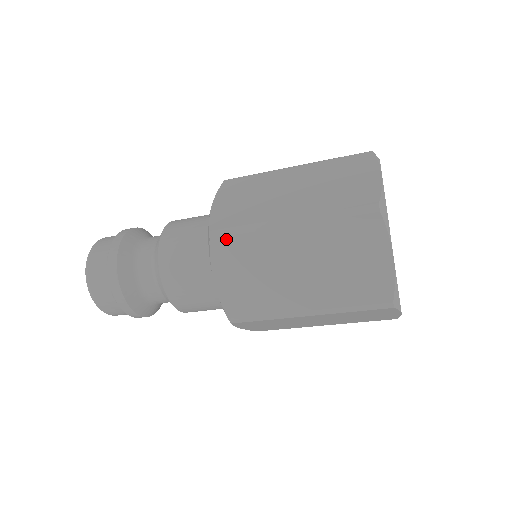
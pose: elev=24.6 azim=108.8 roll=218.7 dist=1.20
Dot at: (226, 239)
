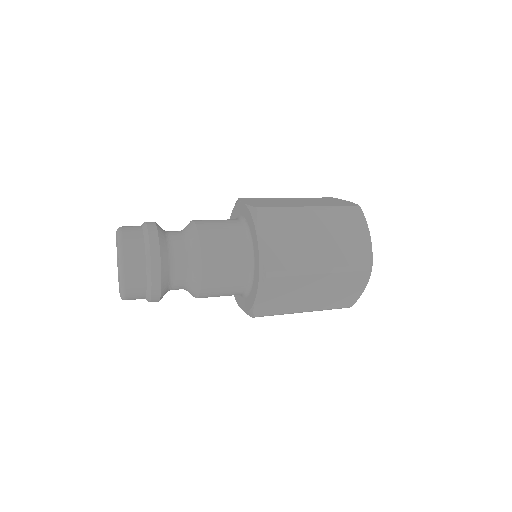
Dot at: (277, 278)
